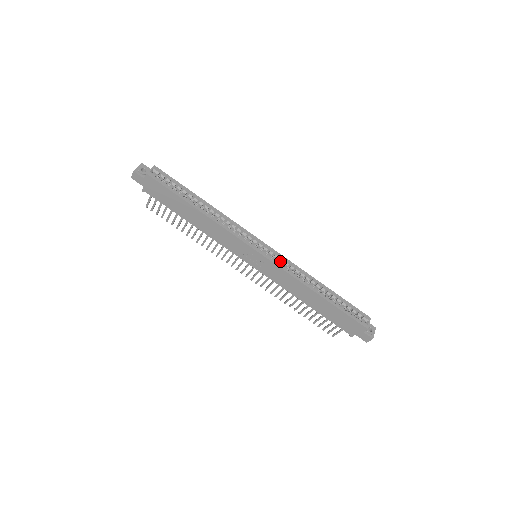
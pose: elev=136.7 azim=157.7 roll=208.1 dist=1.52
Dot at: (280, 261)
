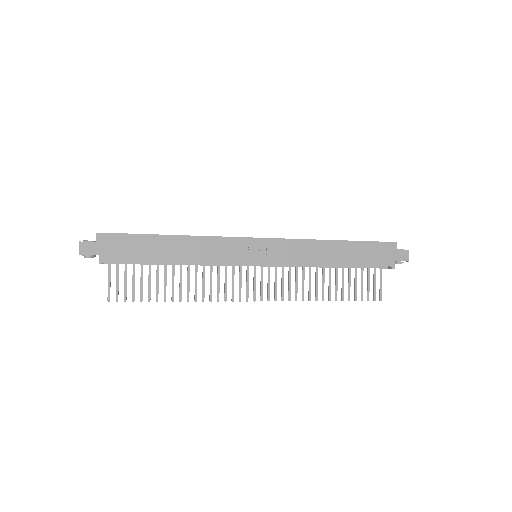
Dot at: occluded
